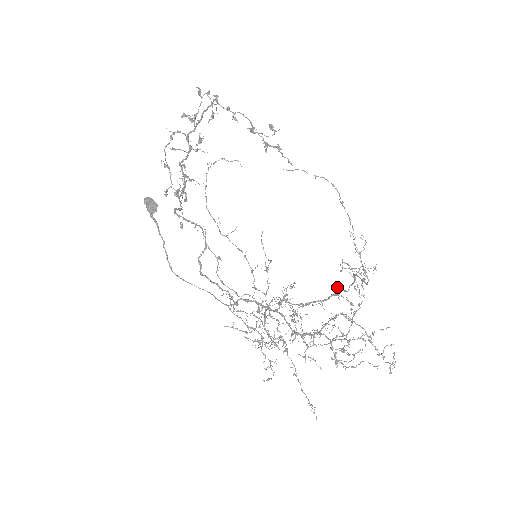
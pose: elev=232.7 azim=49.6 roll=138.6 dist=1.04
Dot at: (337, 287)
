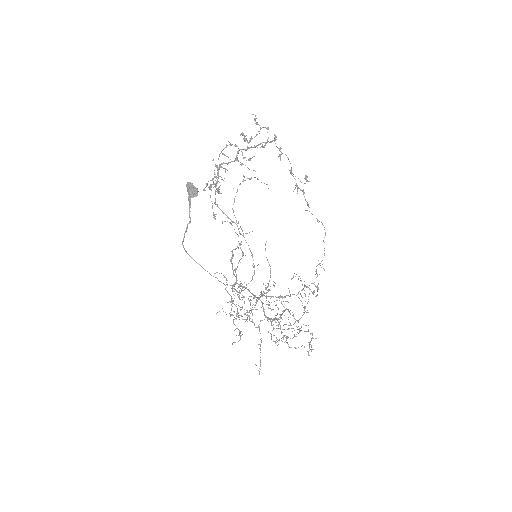
Dot at: occluded
